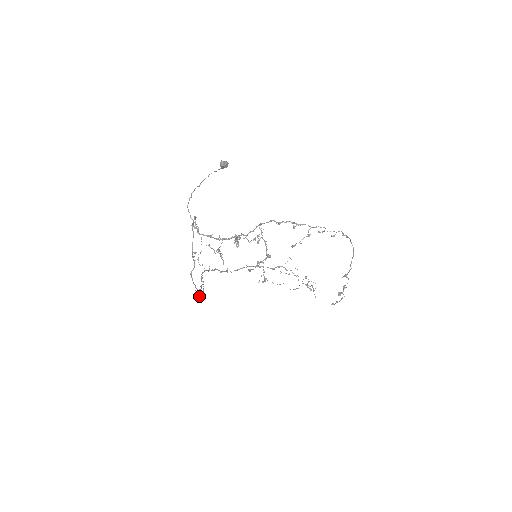
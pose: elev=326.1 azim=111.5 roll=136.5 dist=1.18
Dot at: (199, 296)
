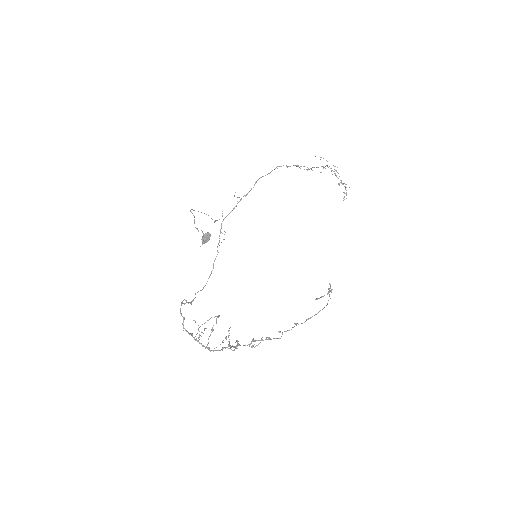
Dot at: occluded
